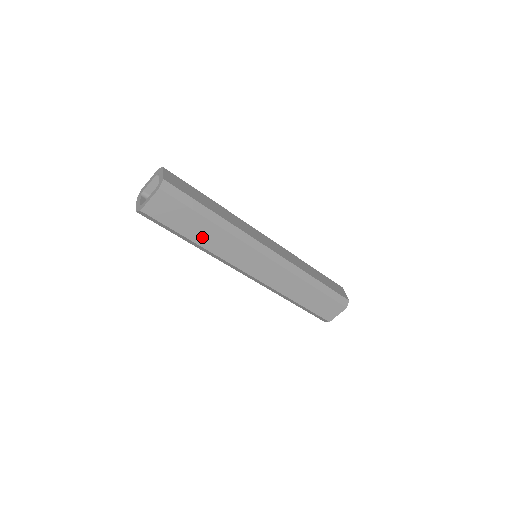
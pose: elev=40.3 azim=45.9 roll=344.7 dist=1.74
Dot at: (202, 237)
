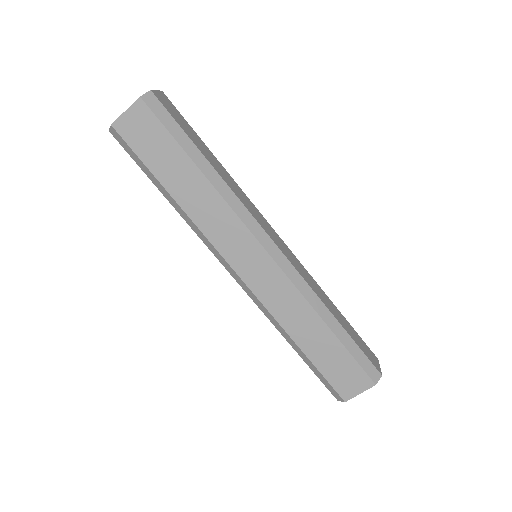
Dot at: (182, 190)
